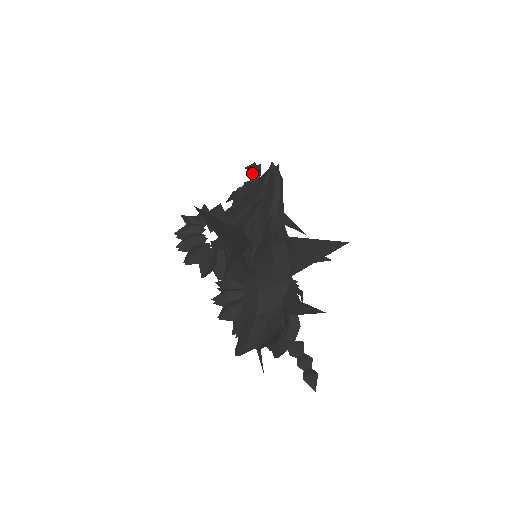
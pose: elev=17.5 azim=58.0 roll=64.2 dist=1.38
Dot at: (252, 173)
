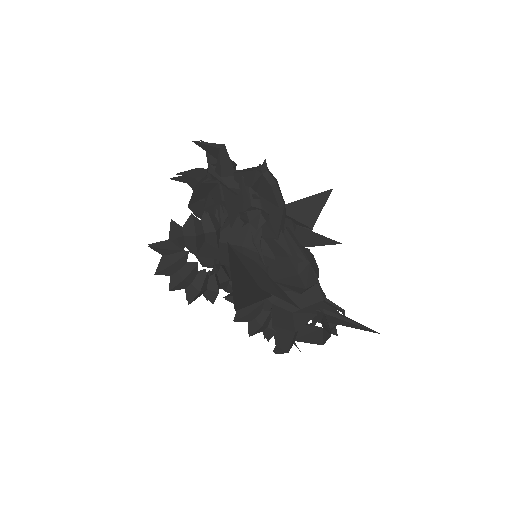
Dot at: (219, 163)
